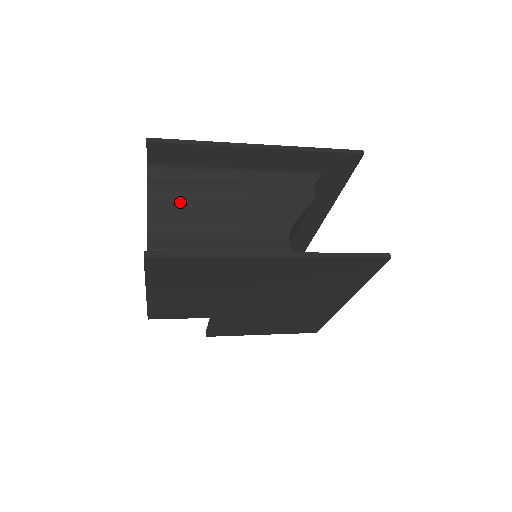
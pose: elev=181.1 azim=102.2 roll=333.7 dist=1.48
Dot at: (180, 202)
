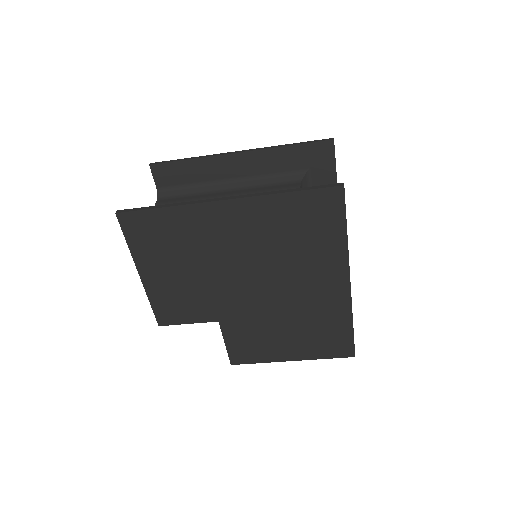
Dot at: occluded
